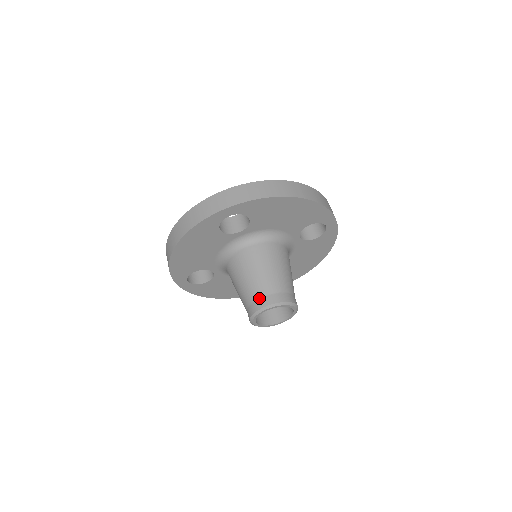
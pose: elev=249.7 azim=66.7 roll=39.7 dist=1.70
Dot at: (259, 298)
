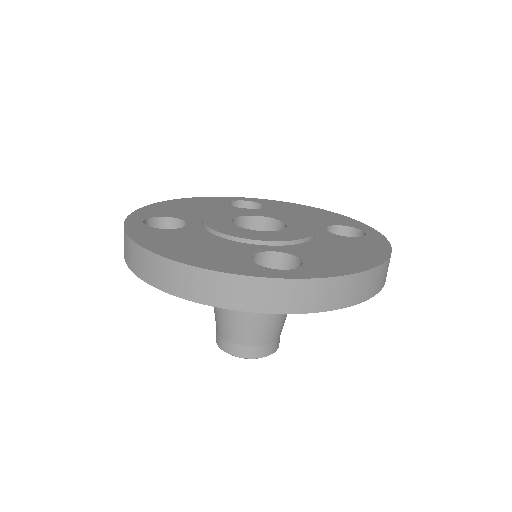
Dot at: (247, 346)
